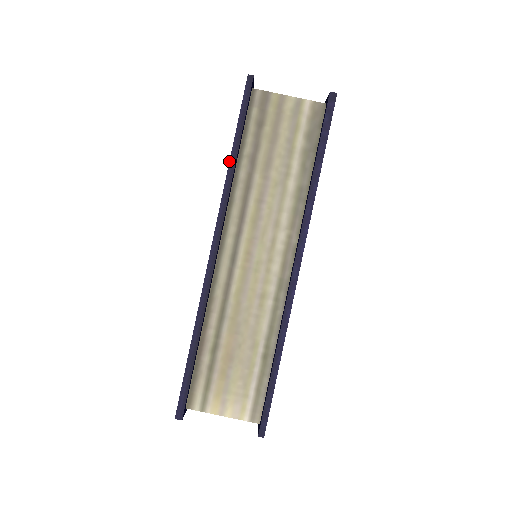
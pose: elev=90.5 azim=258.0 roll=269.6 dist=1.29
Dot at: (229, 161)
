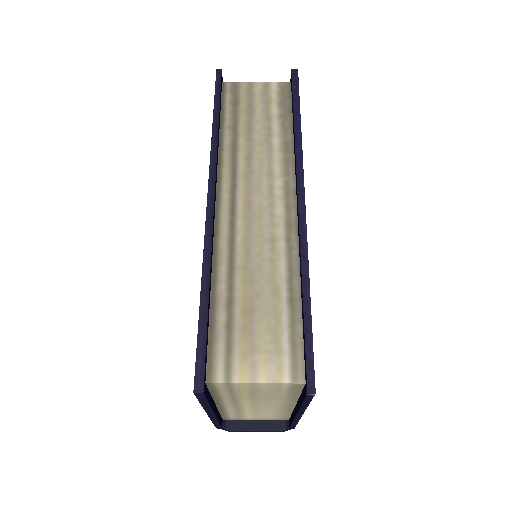
Dot at: (212, 128)
